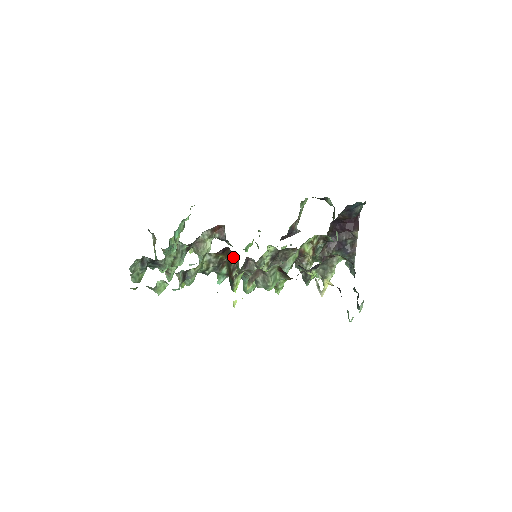
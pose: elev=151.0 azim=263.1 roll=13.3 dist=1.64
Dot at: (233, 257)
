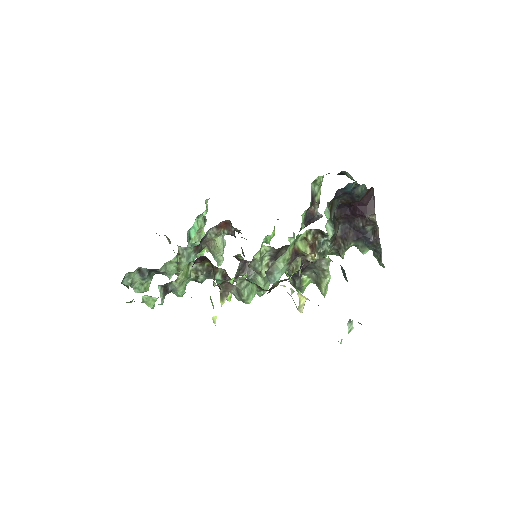
Dot at: occluded
